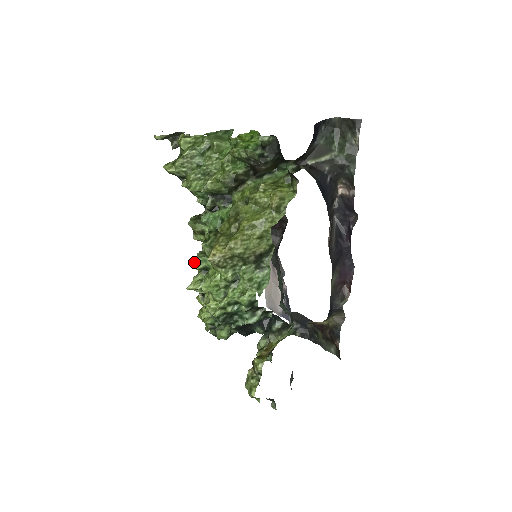
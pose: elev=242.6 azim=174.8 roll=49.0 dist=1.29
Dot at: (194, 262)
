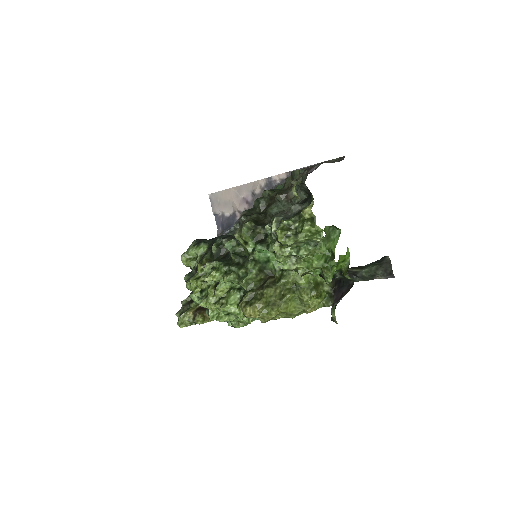
Dot at: (228, 279)
